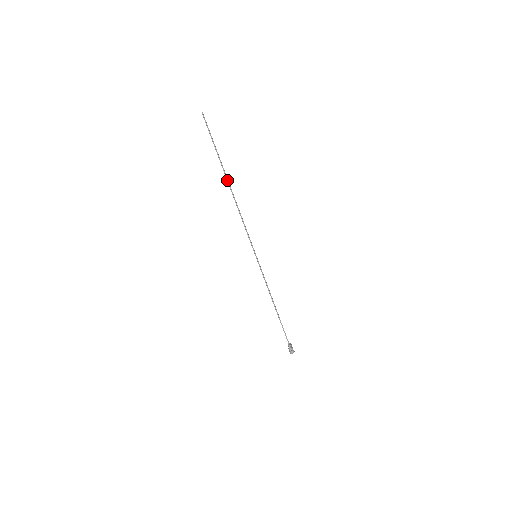
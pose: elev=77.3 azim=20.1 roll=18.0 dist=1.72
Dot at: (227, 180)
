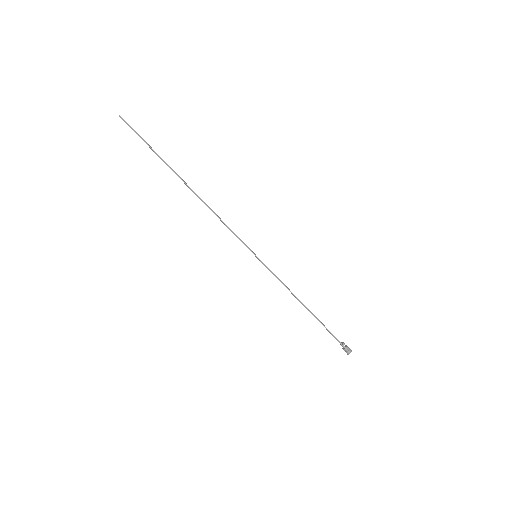
Dot at: (183, 181)
